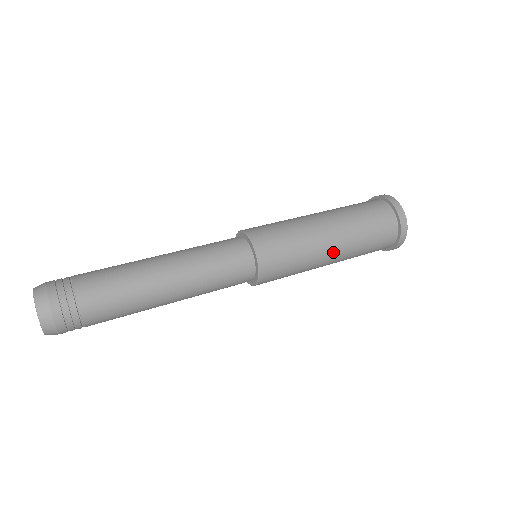
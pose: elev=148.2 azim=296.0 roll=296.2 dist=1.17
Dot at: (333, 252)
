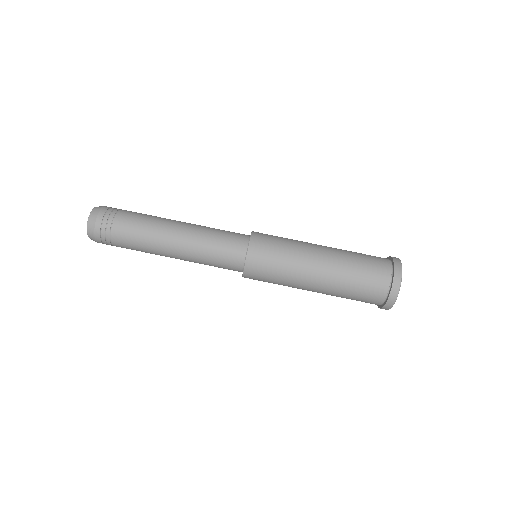
Dot at: occluded
